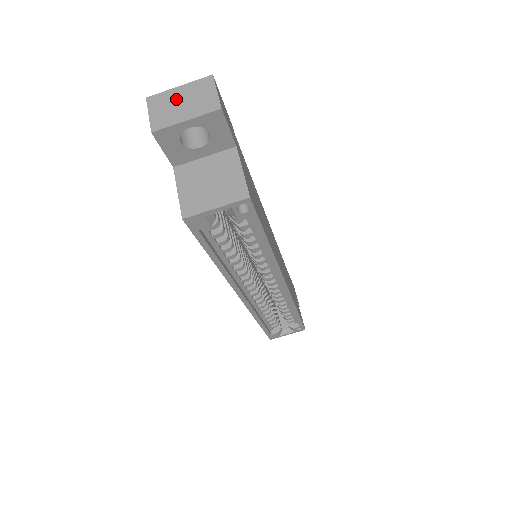
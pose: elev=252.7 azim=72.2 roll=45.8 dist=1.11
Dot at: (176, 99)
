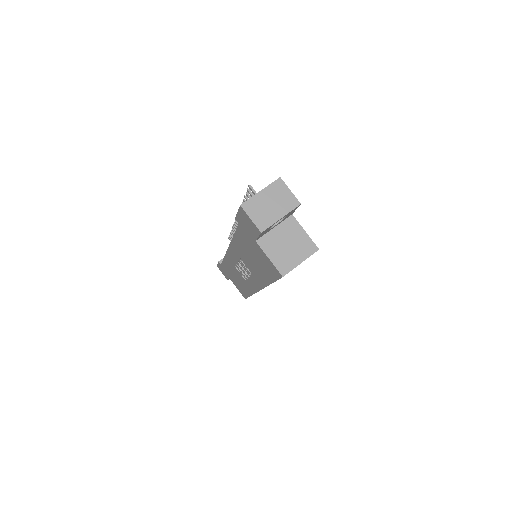
Dot at: (264, 202)
